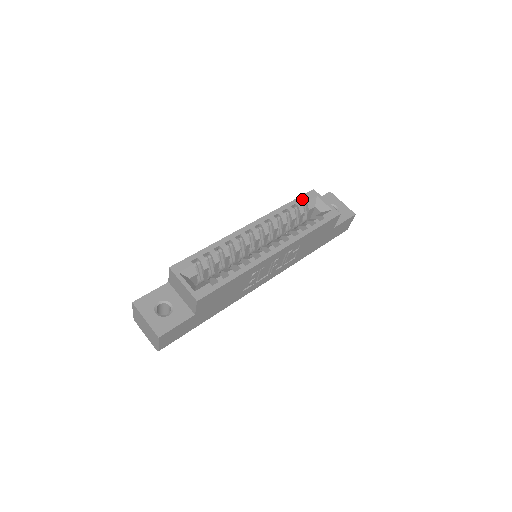
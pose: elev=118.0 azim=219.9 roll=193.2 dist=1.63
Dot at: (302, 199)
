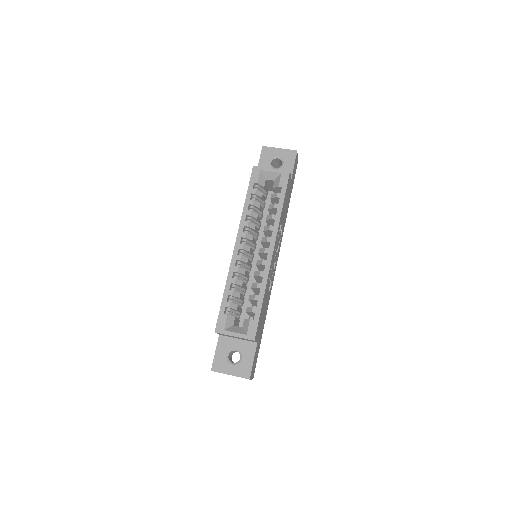
Dot at: (252, 184)
